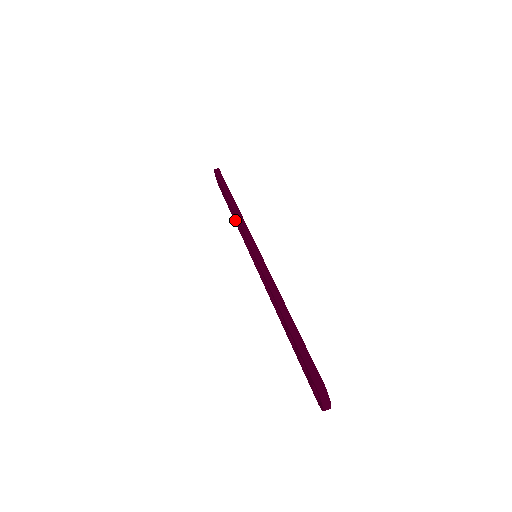
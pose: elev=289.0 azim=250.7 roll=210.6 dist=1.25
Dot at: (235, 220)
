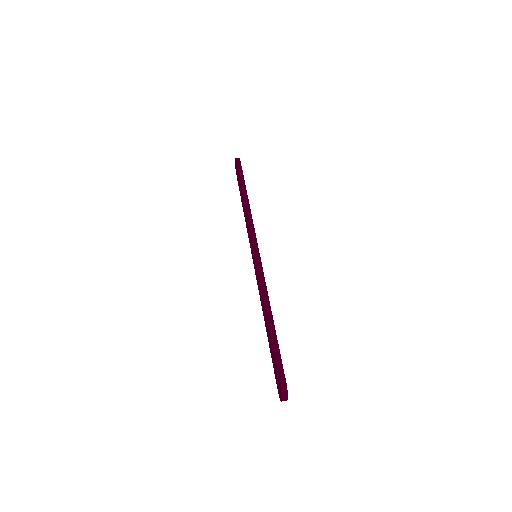
Dot at: (244, 214)
